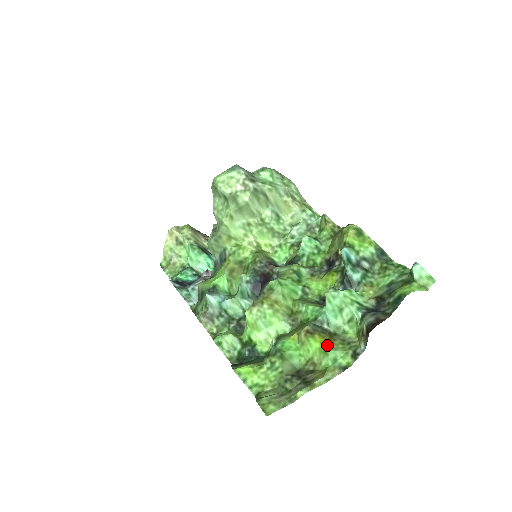
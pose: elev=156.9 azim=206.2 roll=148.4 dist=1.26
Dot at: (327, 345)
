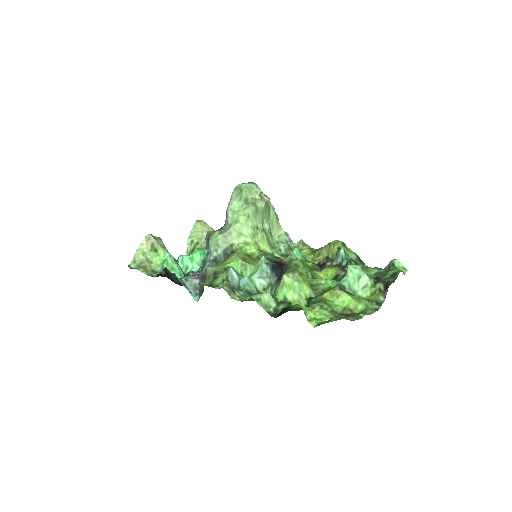
Dot at: (358, 297)
